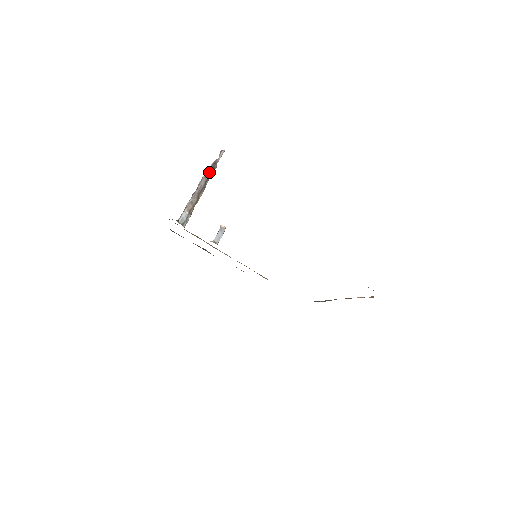
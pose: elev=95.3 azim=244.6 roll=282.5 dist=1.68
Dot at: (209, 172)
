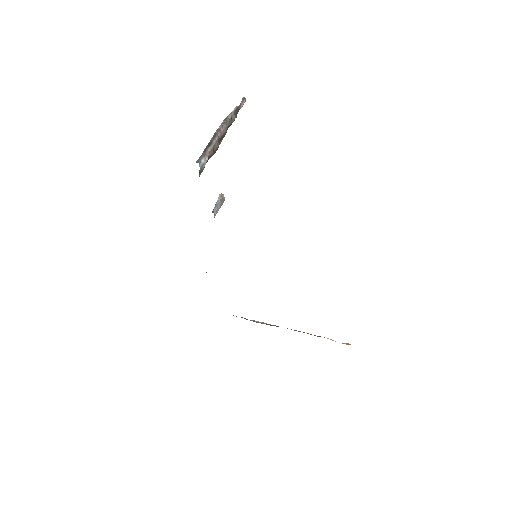
Dot at: (233, 117)
